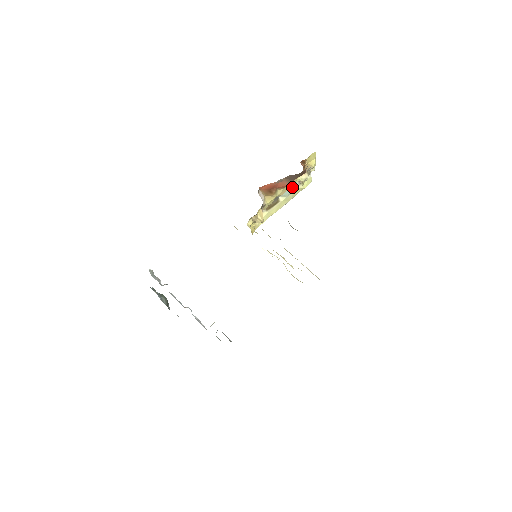
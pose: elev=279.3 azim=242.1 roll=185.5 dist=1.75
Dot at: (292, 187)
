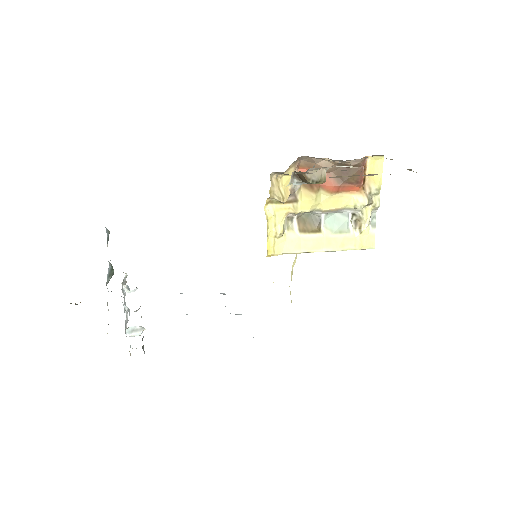
Dot at: (344, 223)
